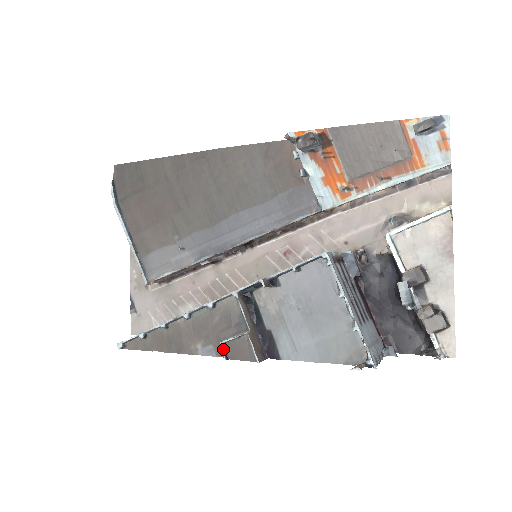
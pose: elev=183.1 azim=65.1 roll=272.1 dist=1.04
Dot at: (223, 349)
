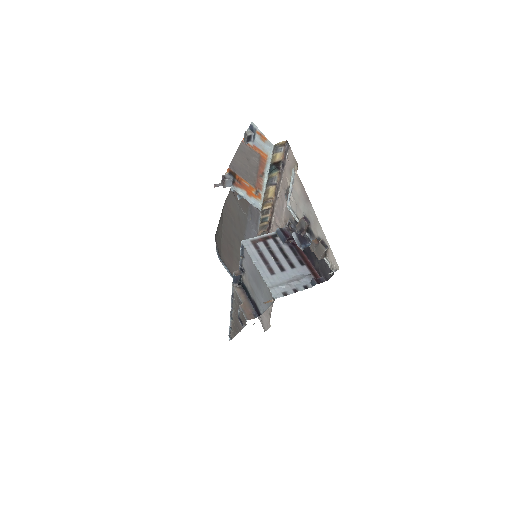
Dot at: (240, 320)
